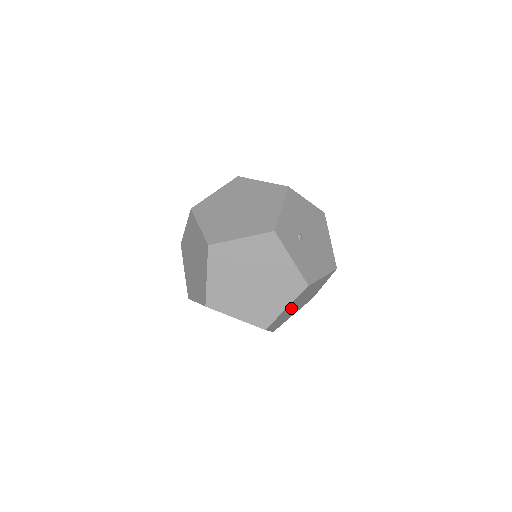
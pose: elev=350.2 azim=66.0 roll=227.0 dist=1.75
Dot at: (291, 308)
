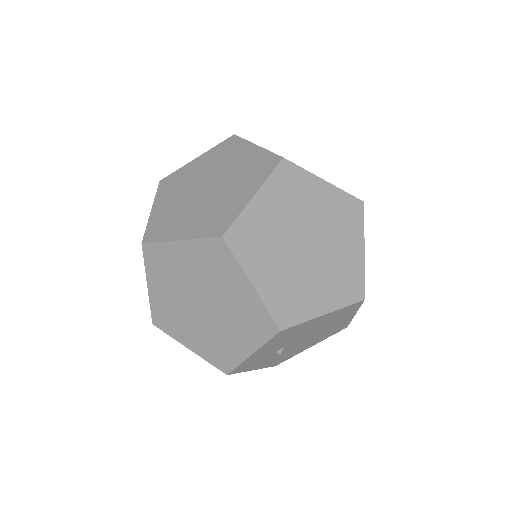
Dot at: occluded
